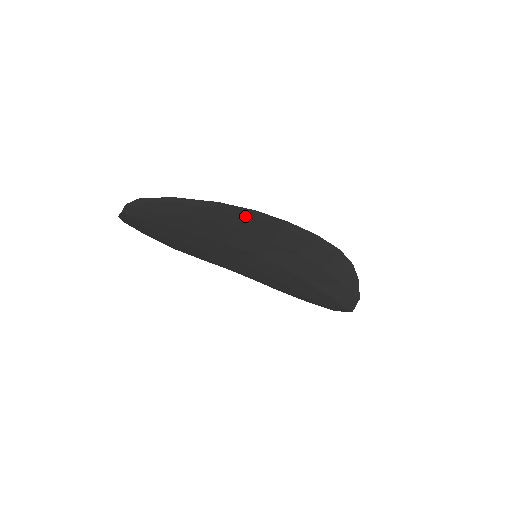
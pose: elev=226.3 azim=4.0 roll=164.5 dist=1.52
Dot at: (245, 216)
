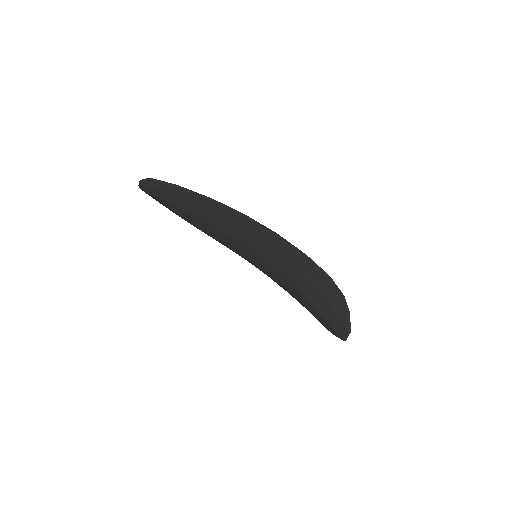
Dot at: (238, 217)
